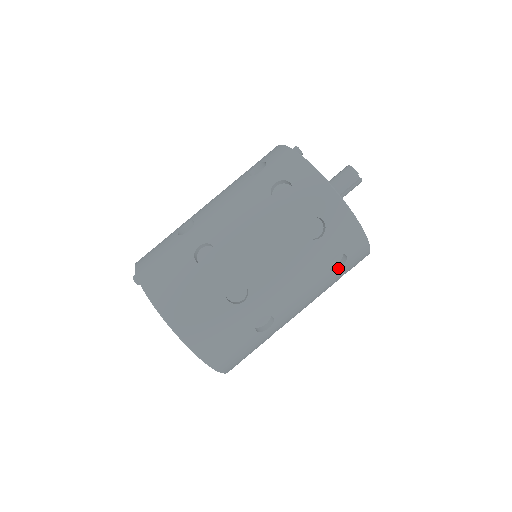
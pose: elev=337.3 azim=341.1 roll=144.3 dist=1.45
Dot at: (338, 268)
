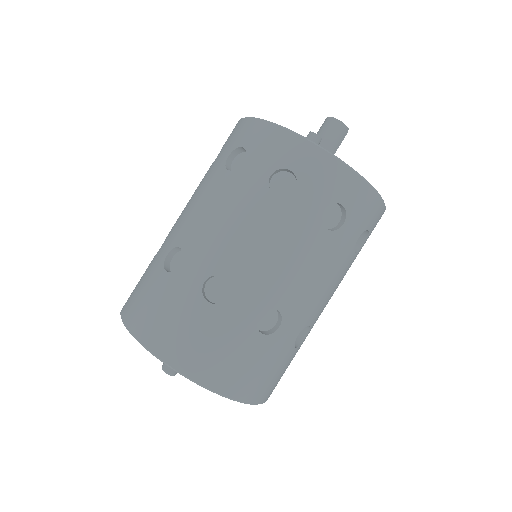
Dot at: occluded
